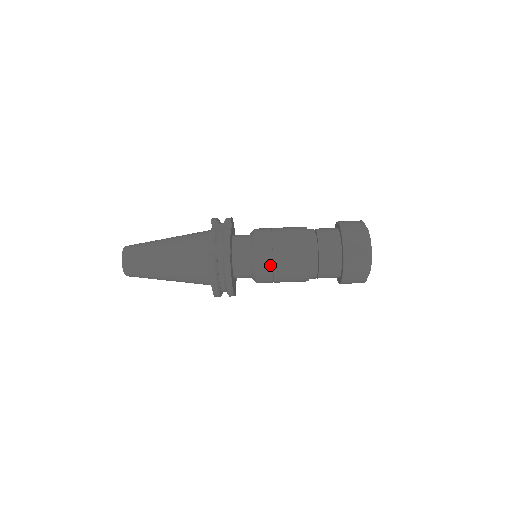
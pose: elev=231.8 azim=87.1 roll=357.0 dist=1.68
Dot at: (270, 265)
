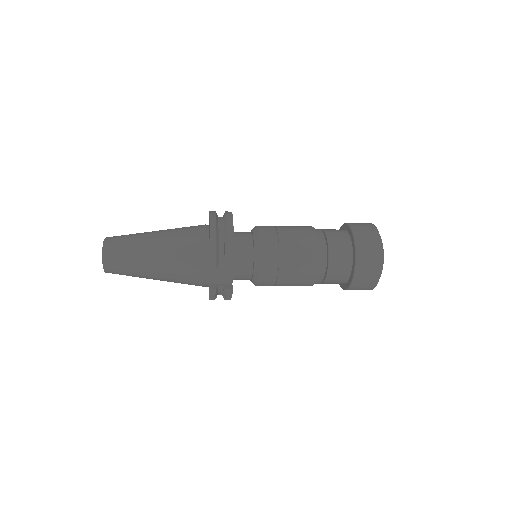
Dot at: occluded
